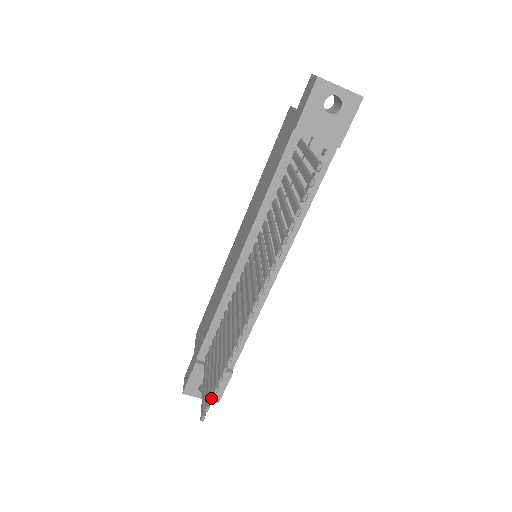
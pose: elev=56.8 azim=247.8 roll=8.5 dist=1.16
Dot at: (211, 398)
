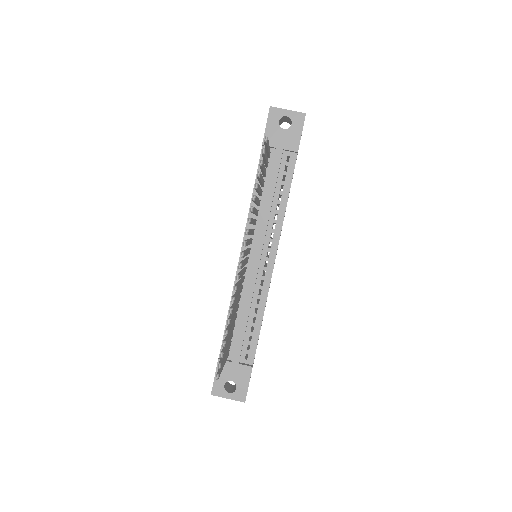
Dot at: (221, 353)
